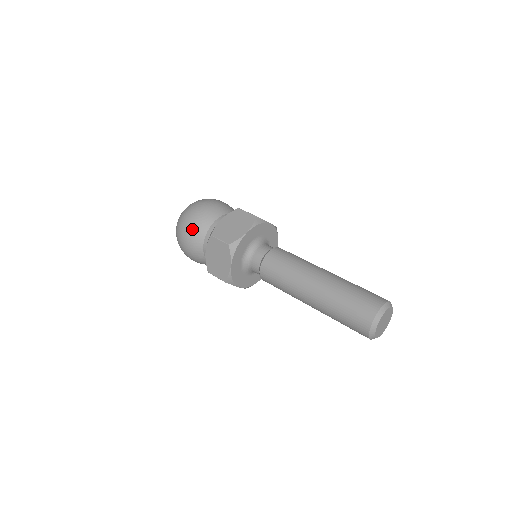
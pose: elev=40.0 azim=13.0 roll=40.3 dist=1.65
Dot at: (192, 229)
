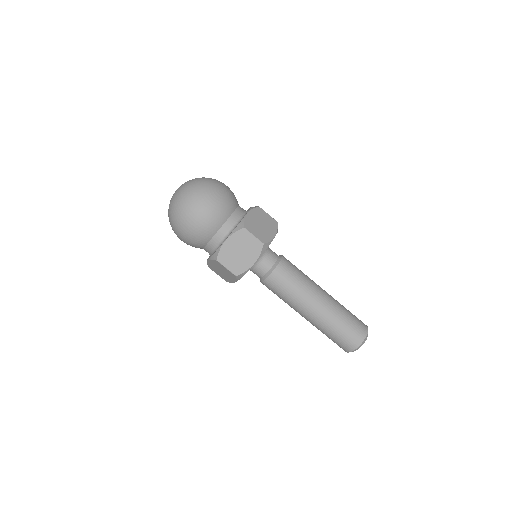
Dot at: (215, 211)
